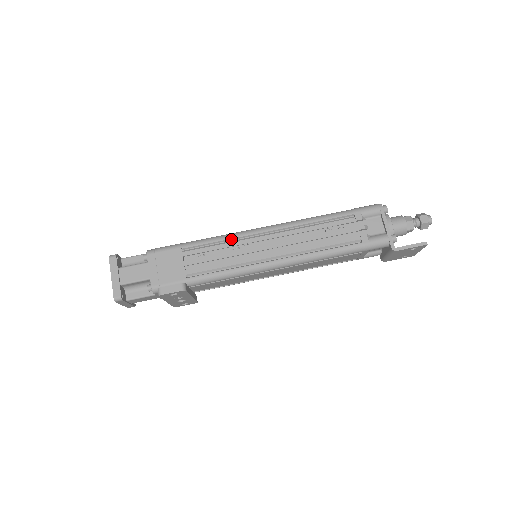
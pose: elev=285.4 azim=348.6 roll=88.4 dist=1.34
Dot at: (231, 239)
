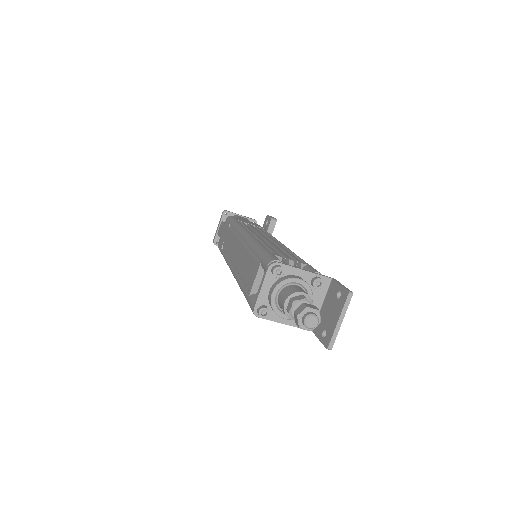
Dot at: occluded
